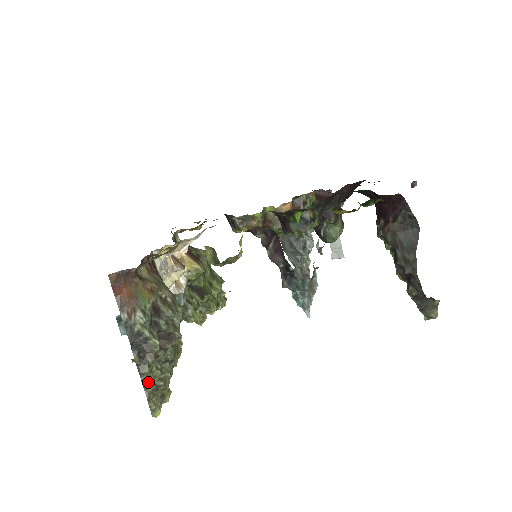
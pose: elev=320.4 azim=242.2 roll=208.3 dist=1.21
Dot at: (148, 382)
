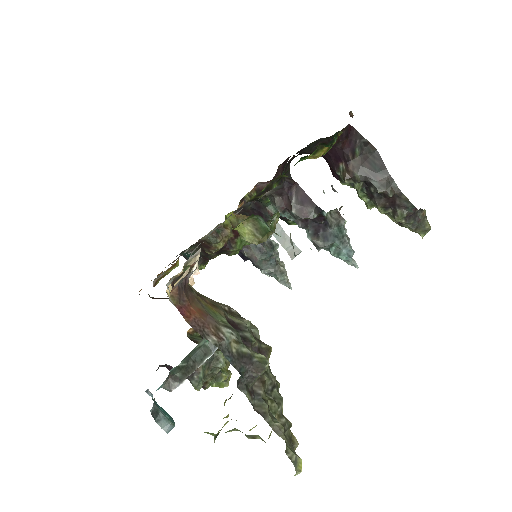
Dot at: (275, 422)
